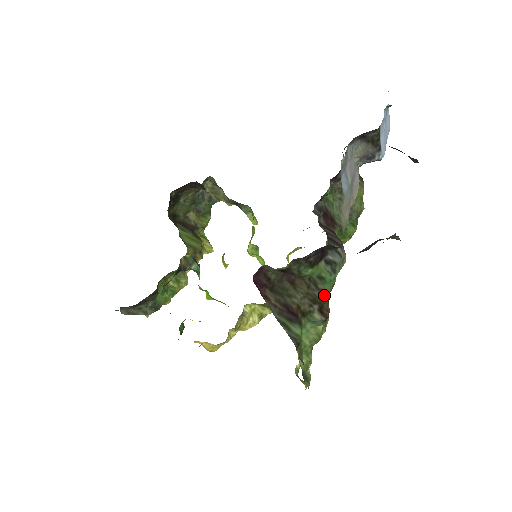
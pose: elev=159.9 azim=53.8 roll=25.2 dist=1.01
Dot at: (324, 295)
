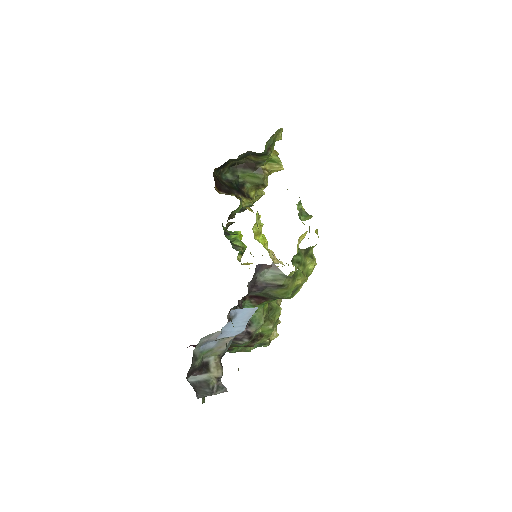
Dot at: occluded
